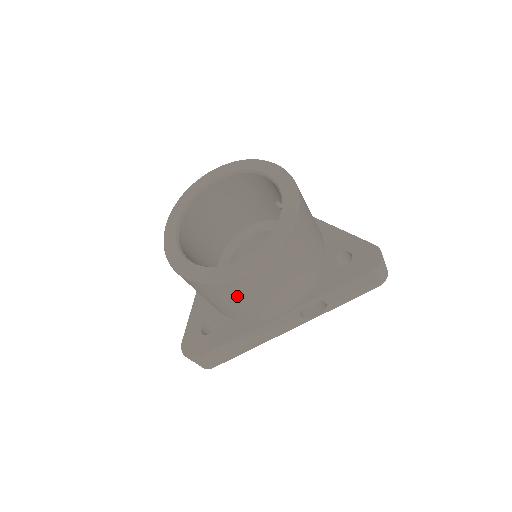
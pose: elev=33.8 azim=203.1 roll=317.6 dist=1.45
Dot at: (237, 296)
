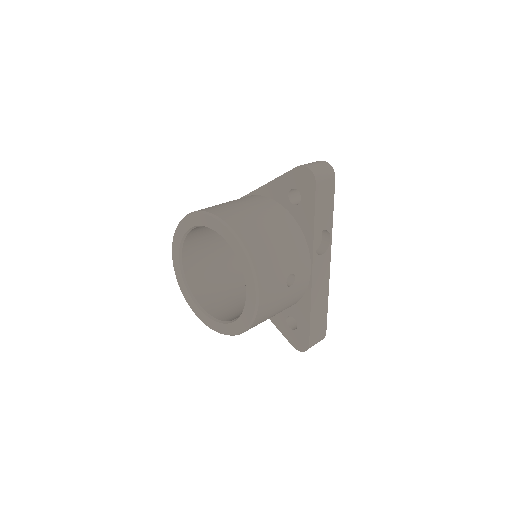
Dot at: occluded
